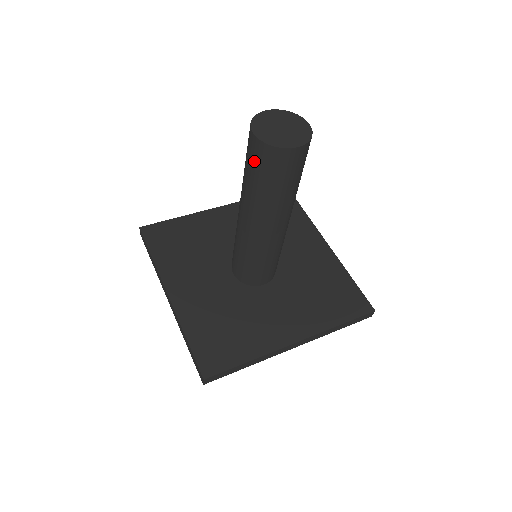
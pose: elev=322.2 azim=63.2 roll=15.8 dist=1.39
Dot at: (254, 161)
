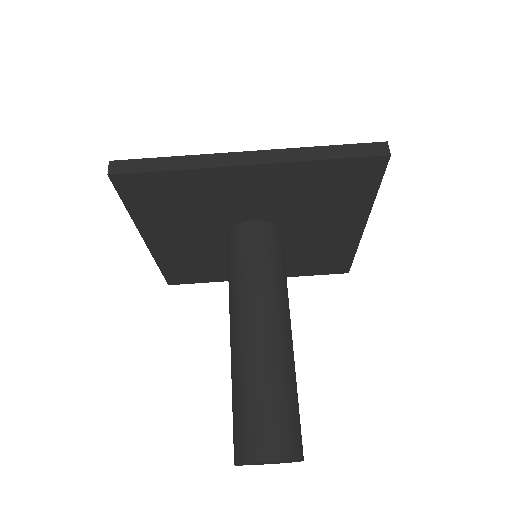
Dot at: occluded
